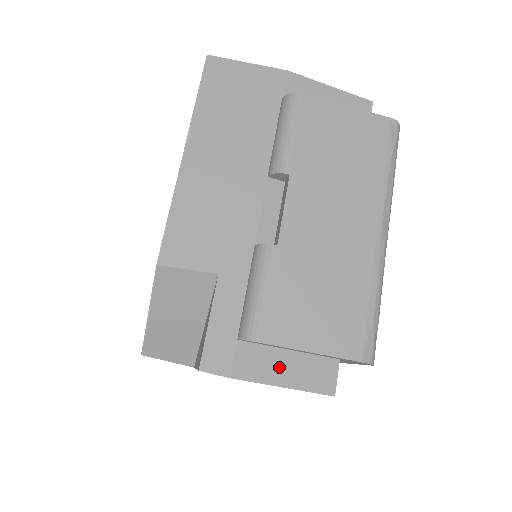
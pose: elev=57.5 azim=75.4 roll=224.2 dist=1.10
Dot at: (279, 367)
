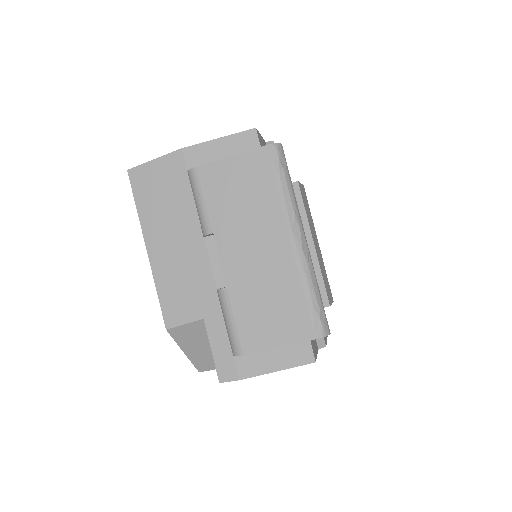
Dot at: (268, 360)
